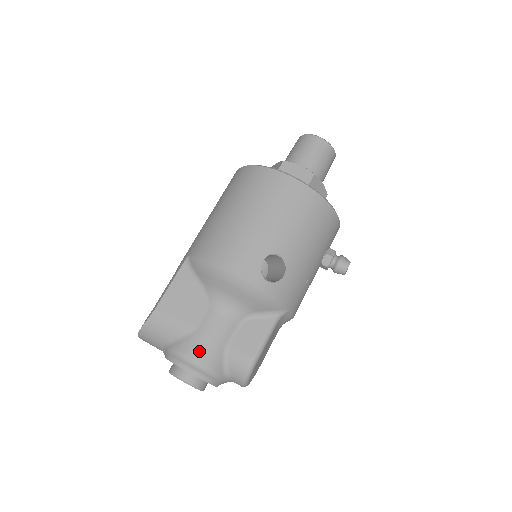
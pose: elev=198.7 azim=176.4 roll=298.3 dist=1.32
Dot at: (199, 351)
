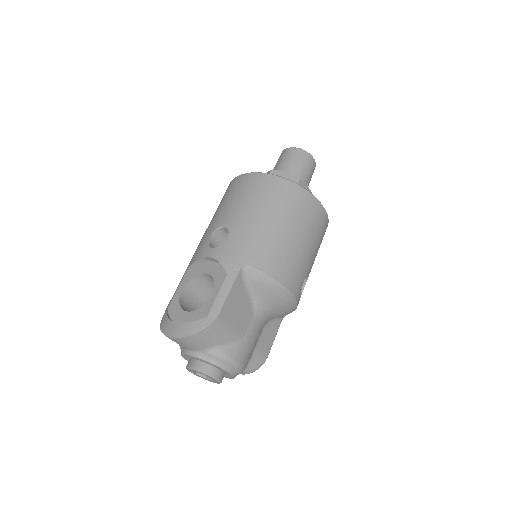
Dot at: (245, 356)
